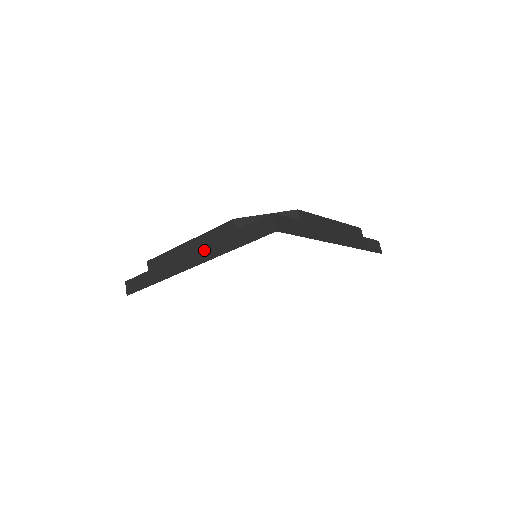
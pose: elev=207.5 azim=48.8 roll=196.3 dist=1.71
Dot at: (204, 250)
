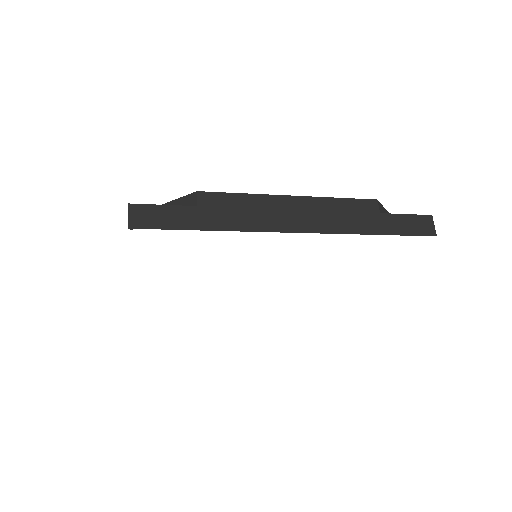
Dot at: (325, 218)
